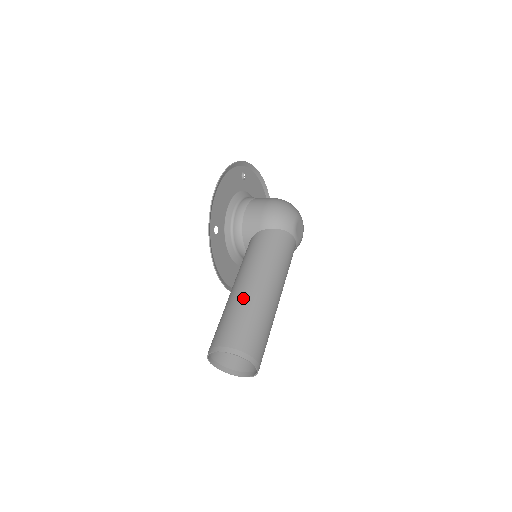
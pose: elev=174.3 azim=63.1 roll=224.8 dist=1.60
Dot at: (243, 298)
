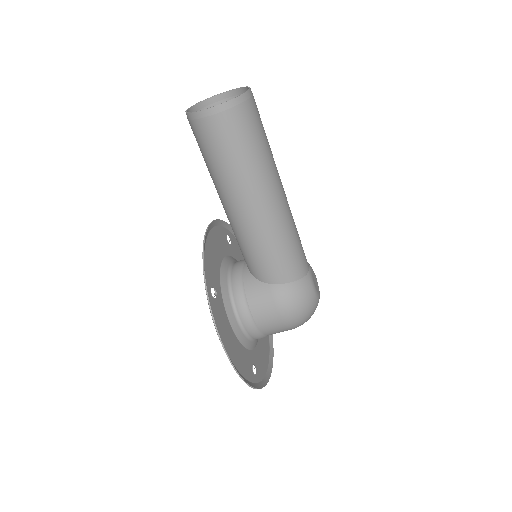
Dot at: occluded
